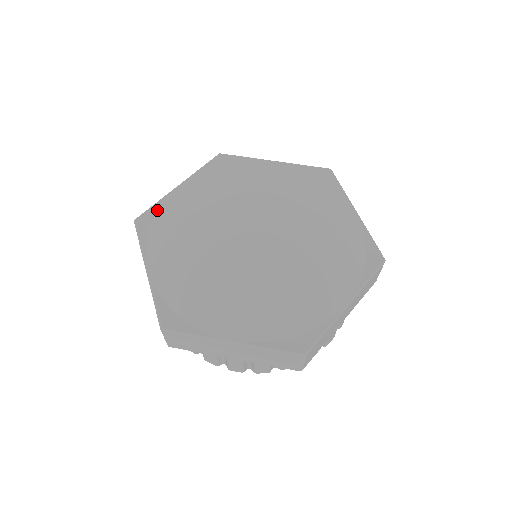
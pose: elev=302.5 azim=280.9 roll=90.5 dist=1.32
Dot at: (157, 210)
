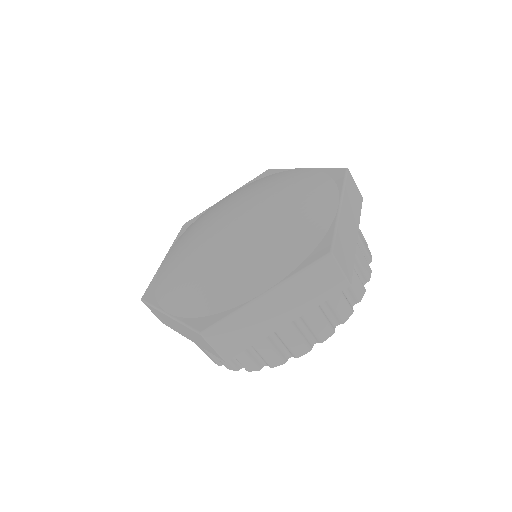
Dot at: (200, 216)
